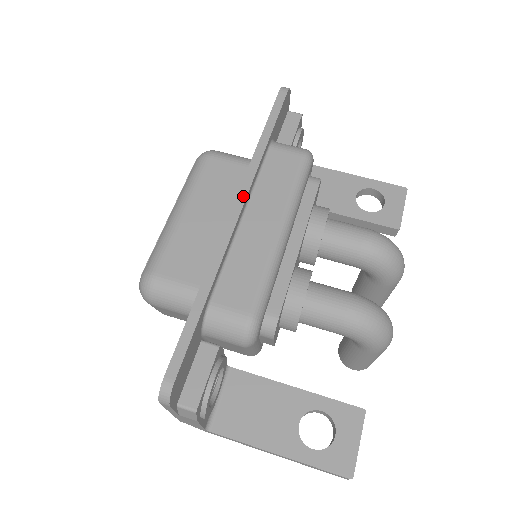
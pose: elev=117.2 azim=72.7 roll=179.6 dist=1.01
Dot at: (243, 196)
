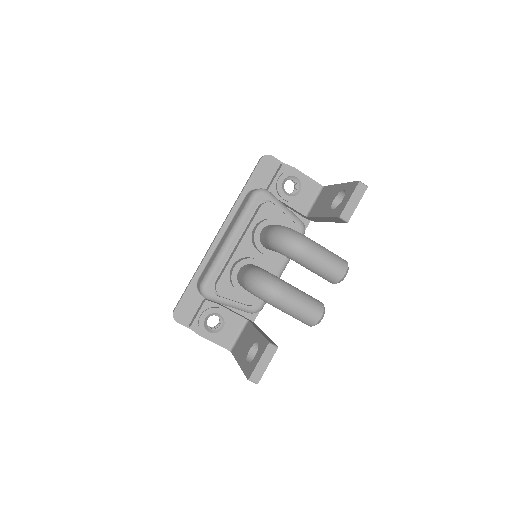
Dot at: (222, 226)
